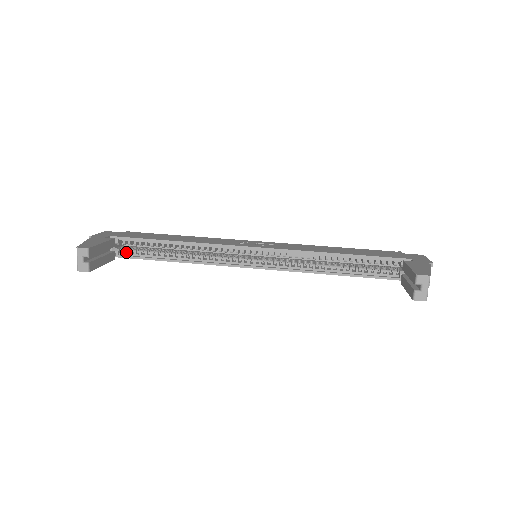
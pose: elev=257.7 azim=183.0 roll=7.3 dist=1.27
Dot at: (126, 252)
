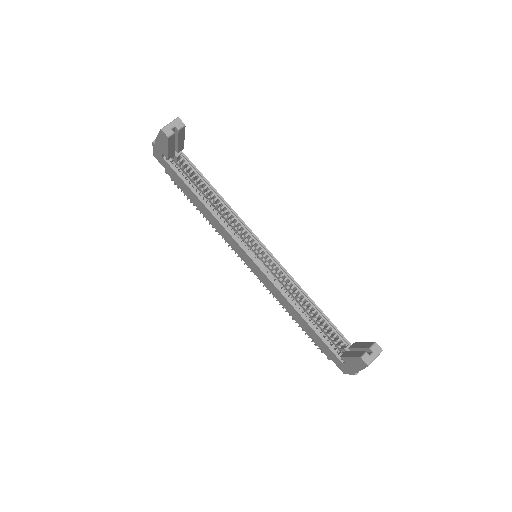
Dot at: (174, 167)
